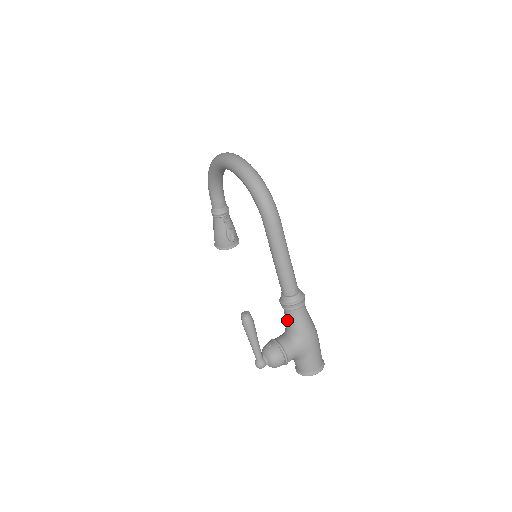
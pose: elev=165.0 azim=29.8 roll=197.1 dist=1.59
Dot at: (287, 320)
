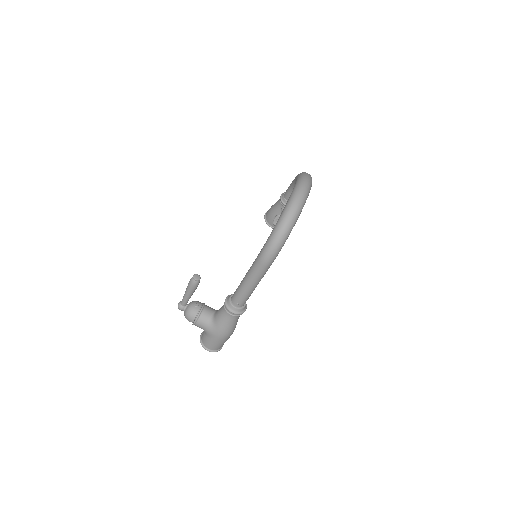
Dot at: (220, 309)
